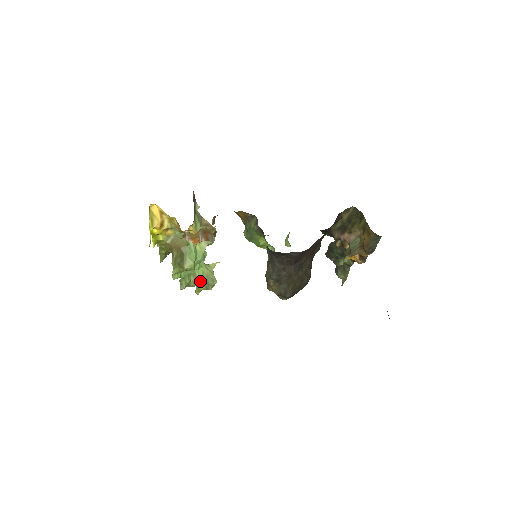
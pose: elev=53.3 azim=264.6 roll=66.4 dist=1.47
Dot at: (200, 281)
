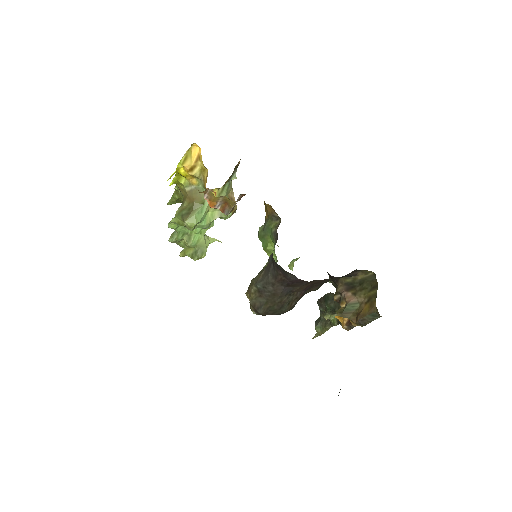
Dot at: (191, 246)
